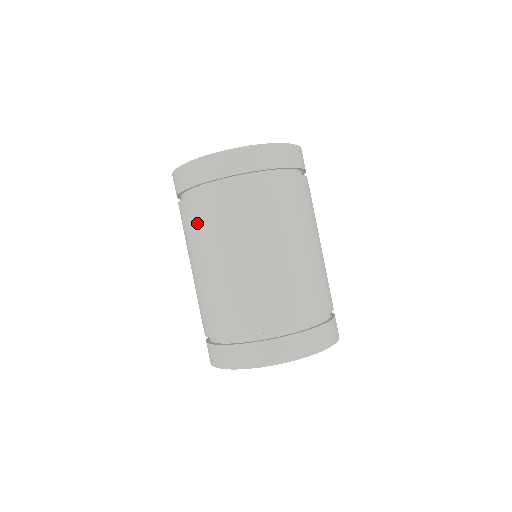
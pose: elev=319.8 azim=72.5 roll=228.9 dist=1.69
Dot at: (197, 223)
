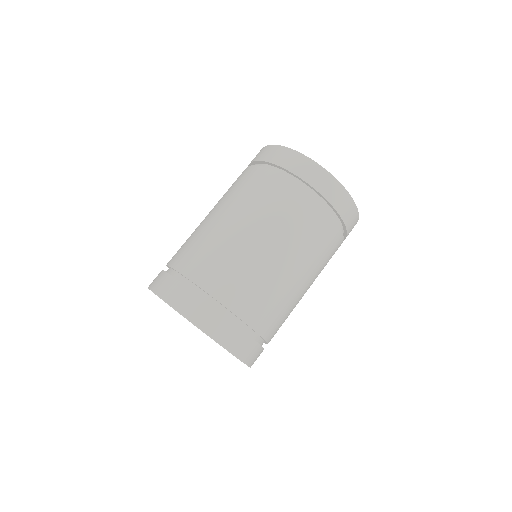
Dot at: (235, 184)
